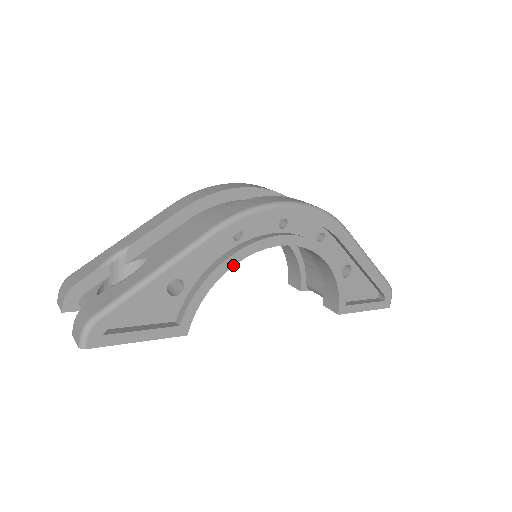
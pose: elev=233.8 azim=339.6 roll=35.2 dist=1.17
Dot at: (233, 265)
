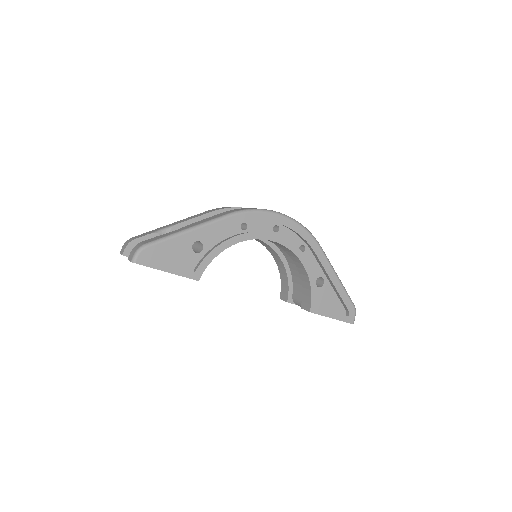
Dot at: (237, 242)
